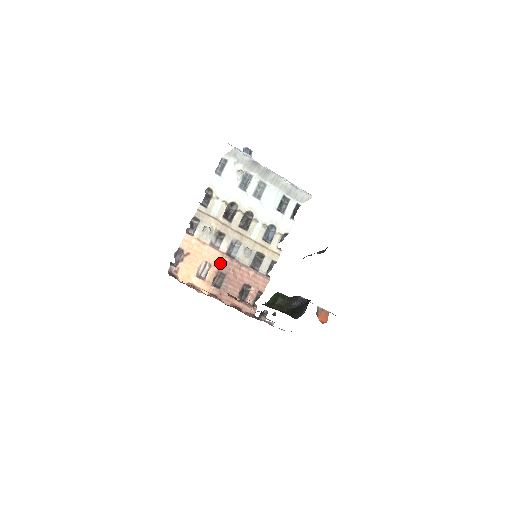
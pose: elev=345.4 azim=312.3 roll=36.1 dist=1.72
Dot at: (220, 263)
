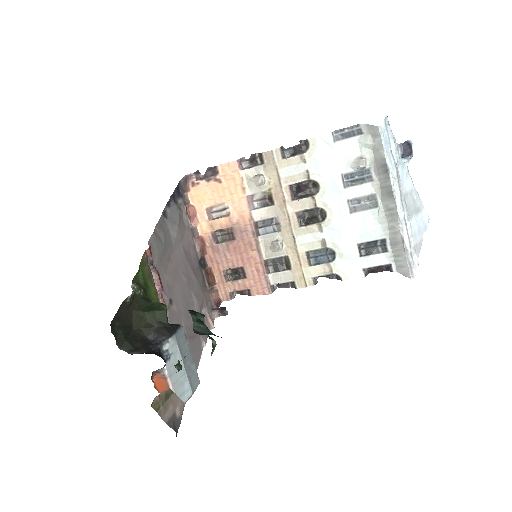
Dot at: (240, 223)
